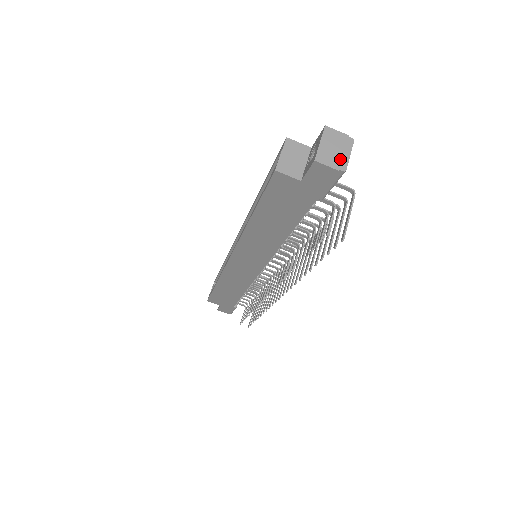
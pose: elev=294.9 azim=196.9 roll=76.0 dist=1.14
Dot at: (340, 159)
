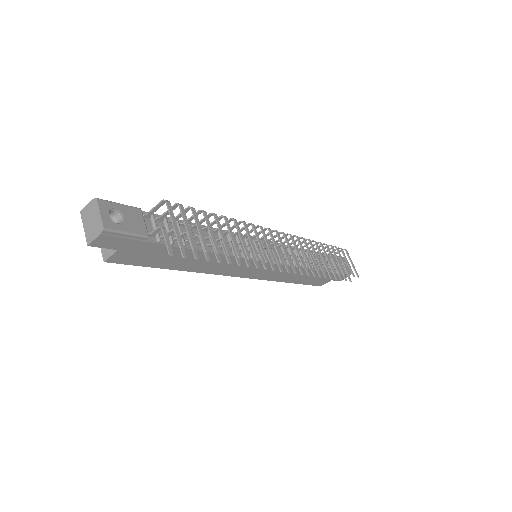
Dot at: (97, 224)
